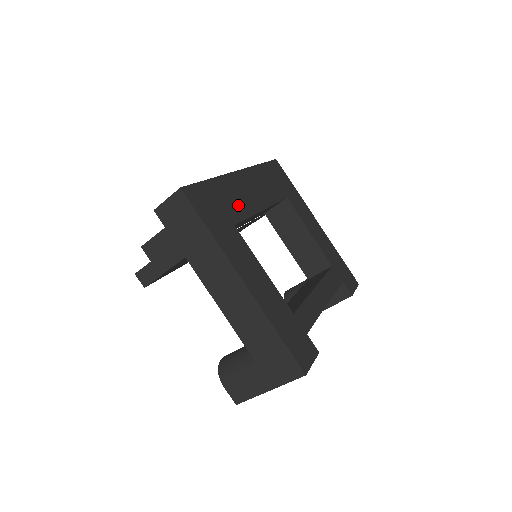
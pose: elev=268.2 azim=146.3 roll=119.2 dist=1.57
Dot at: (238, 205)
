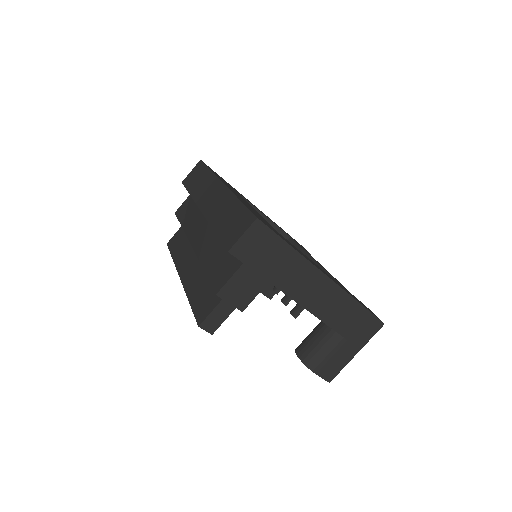
Dot at: (259, 215)
